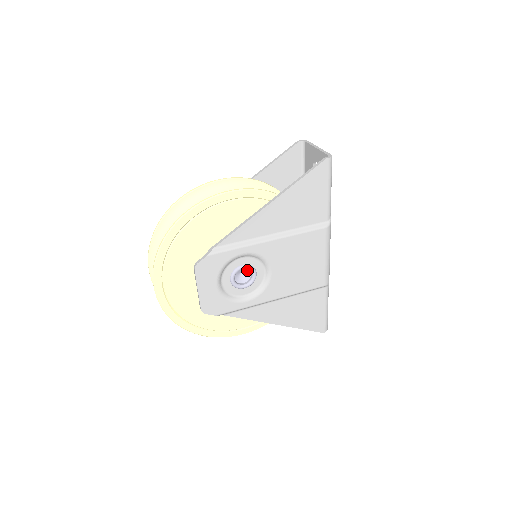
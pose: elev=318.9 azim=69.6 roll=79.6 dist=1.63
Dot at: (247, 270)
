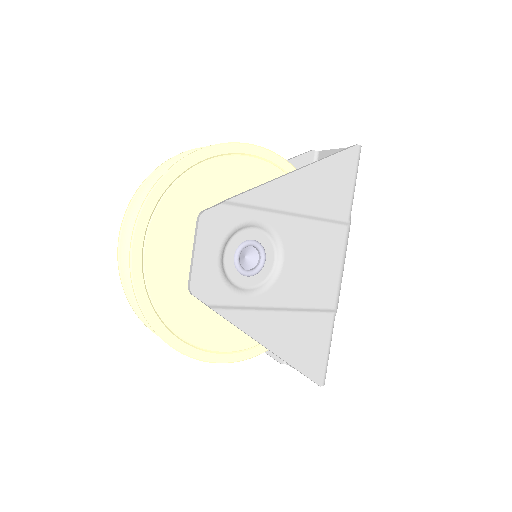
Dot at: (254, 253)
